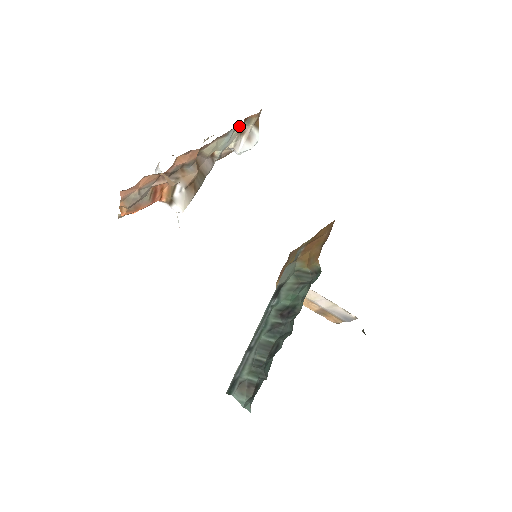
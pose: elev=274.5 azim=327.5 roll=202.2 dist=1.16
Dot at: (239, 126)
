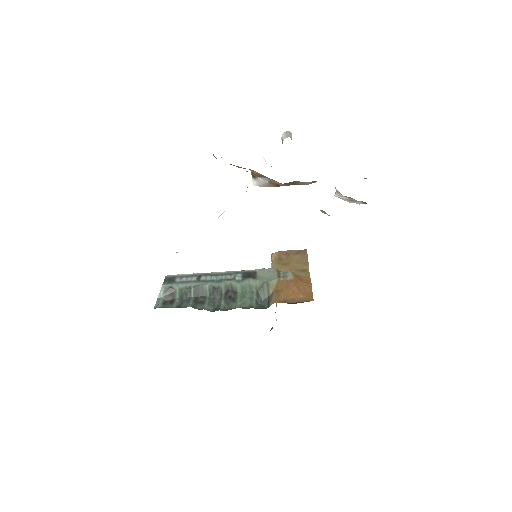
Dot at: occluded
